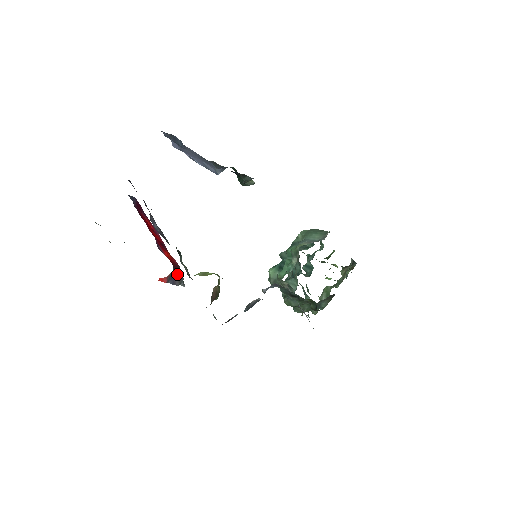
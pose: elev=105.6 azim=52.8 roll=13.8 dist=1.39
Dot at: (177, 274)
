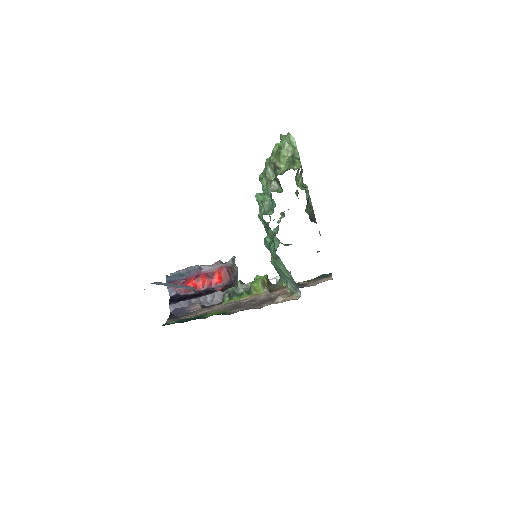
Dot at: (233, 273)
